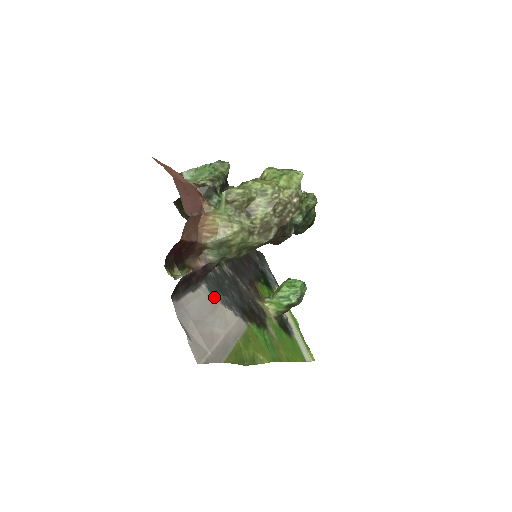
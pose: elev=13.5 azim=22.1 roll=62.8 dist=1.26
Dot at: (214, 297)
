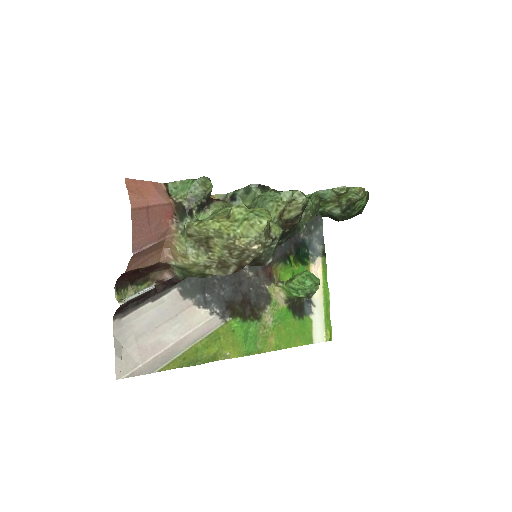
Dot at: (185, 300)
